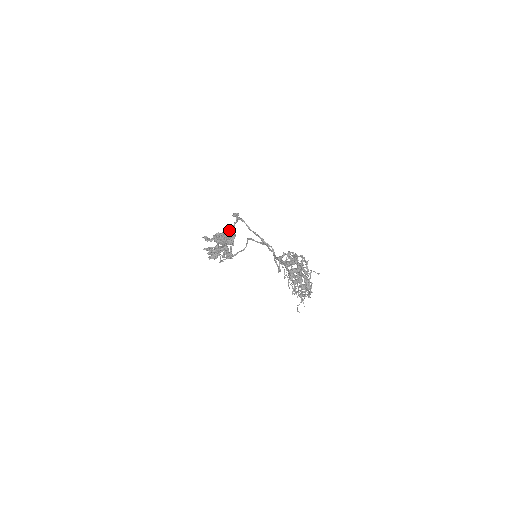
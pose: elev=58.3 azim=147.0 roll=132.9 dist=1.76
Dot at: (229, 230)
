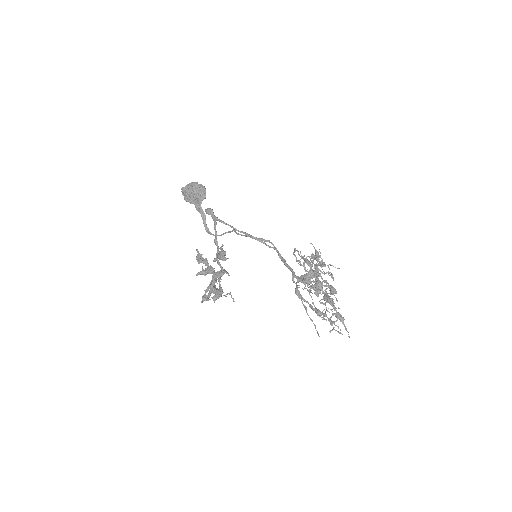
Dot at: (194, 184)
